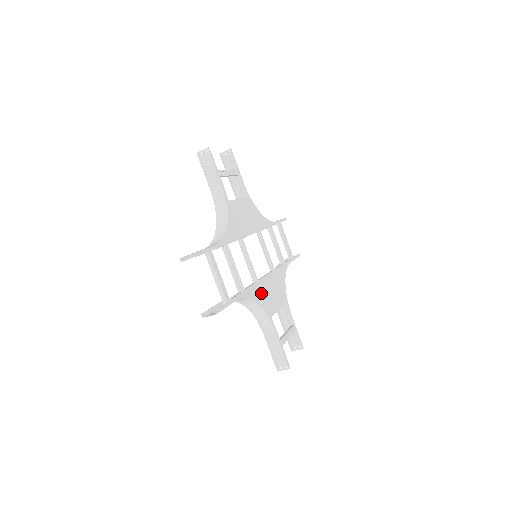
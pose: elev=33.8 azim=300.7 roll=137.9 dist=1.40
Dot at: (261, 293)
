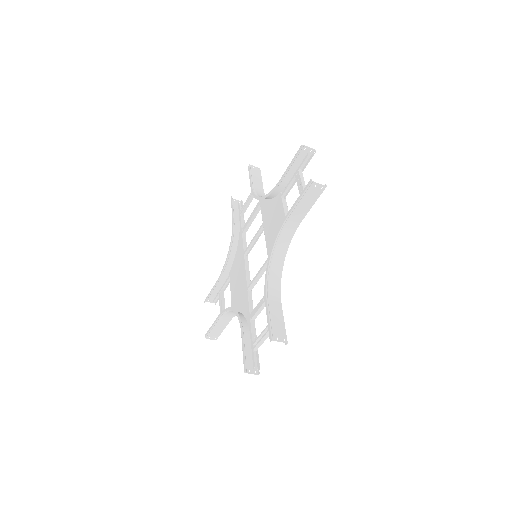
Dot at: occluded
